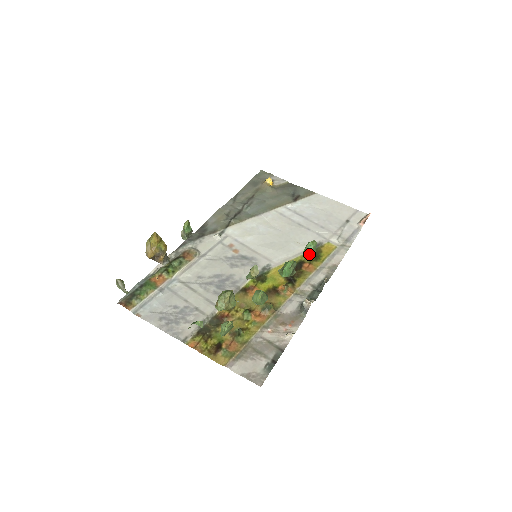
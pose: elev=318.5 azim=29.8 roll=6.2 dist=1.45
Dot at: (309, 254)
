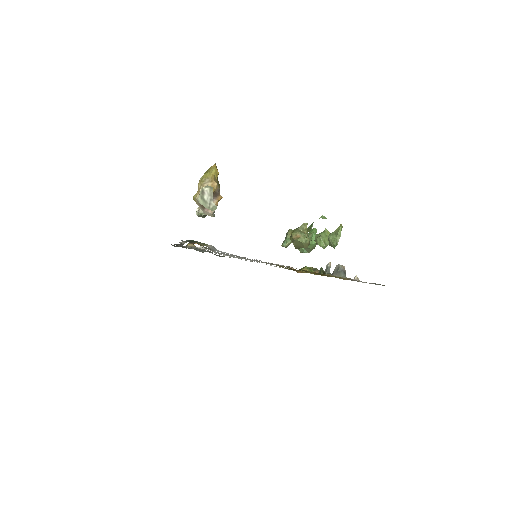
Dot at: occluded
